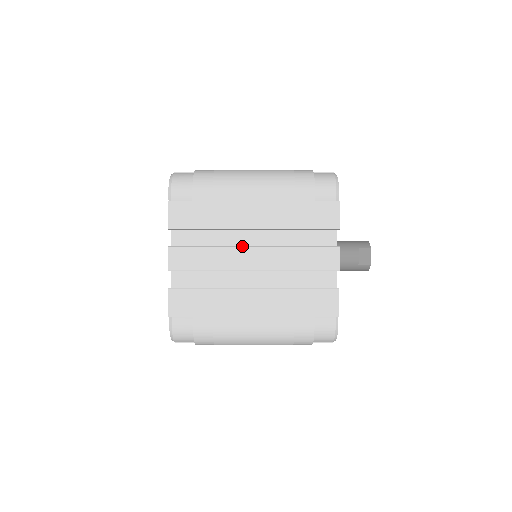
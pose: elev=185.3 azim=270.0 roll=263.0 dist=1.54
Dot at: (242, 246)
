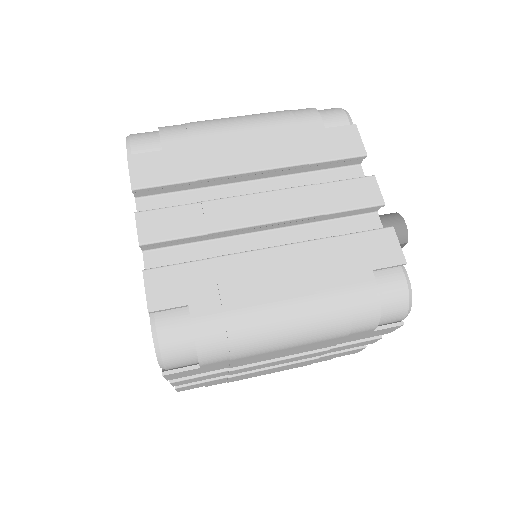
Dot at: (266, 363)
